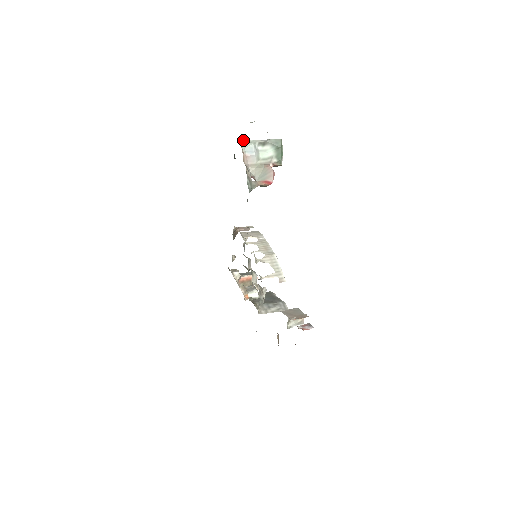
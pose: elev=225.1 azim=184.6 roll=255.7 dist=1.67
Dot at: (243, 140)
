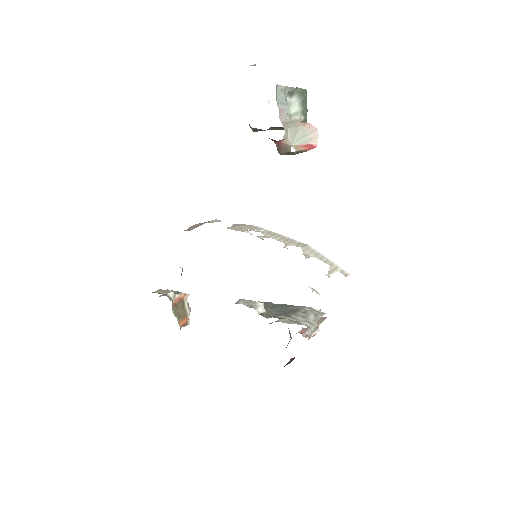
Dot at: (276, 85)
